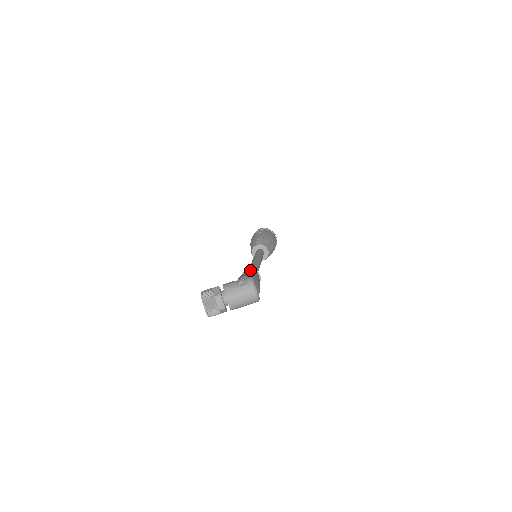
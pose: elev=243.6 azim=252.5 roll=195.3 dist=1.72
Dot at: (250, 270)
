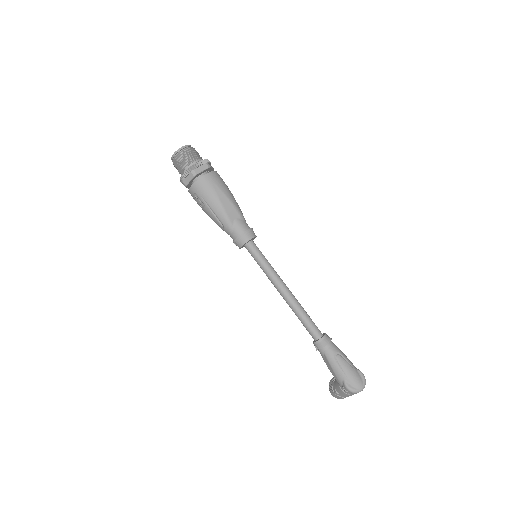
Dot at: (320, 351)
